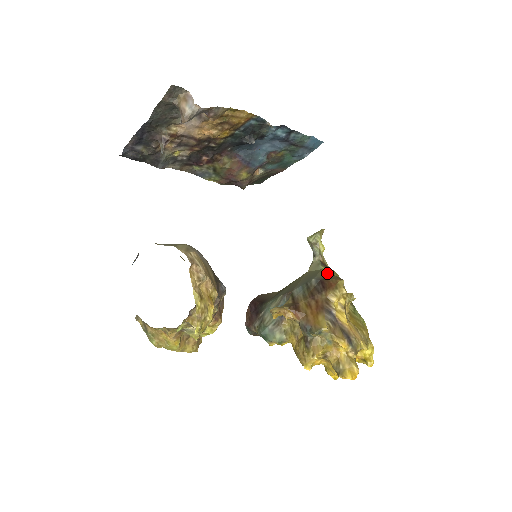
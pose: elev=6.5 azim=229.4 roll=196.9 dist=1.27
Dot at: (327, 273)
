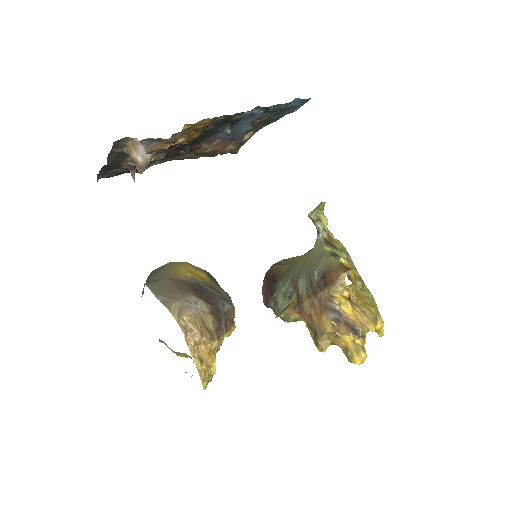
Dot at: (330, 259)
